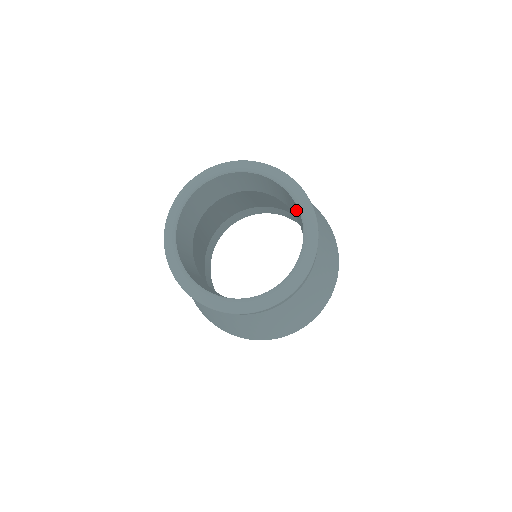
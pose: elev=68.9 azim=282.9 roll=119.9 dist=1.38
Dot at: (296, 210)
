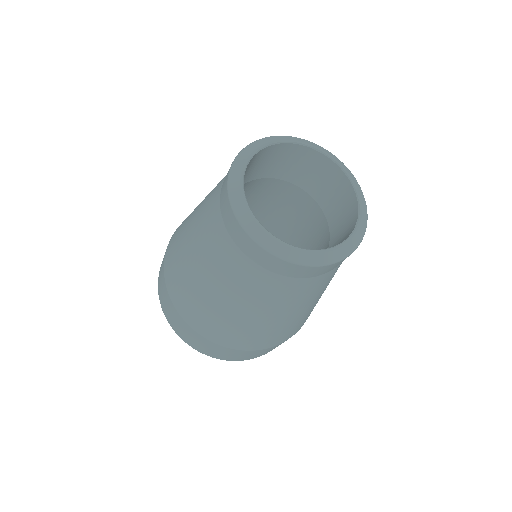
Dot at: (306, 164)
